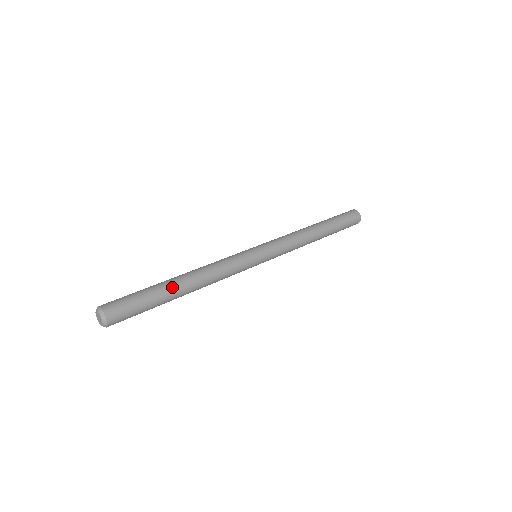
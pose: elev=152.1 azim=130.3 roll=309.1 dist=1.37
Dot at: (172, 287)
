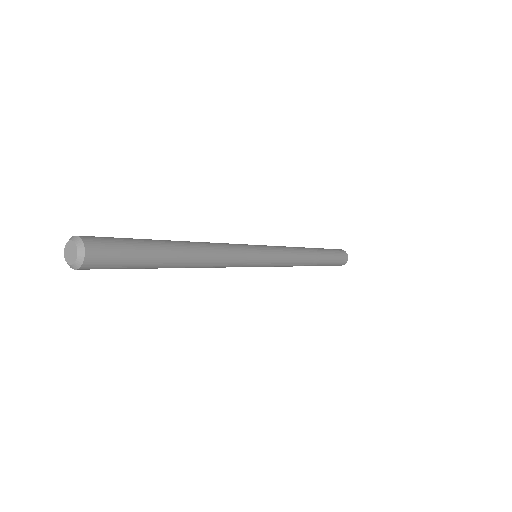
Dot at: (173, 256)
